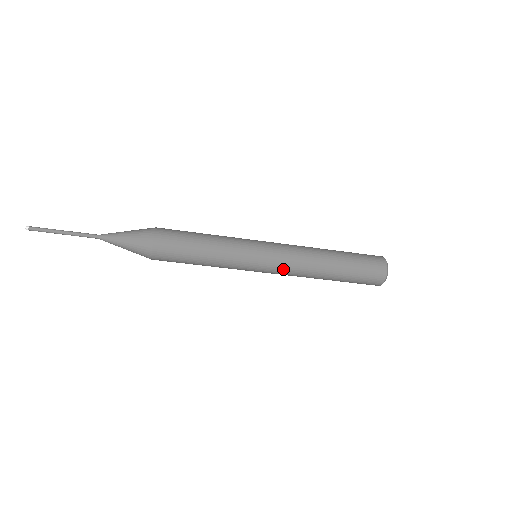
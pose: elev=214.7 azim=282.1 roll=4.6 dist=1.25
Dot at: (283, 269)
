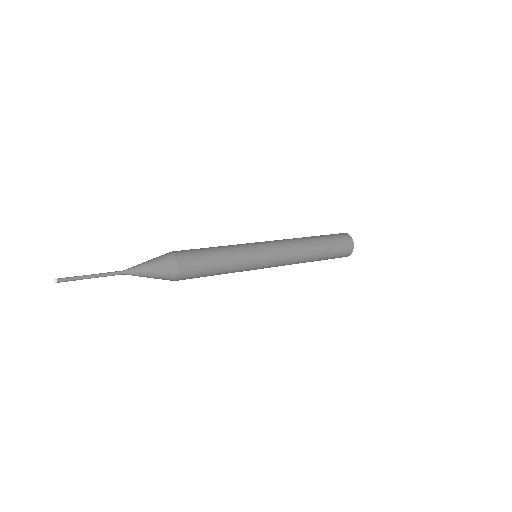
Dot at: occluded
